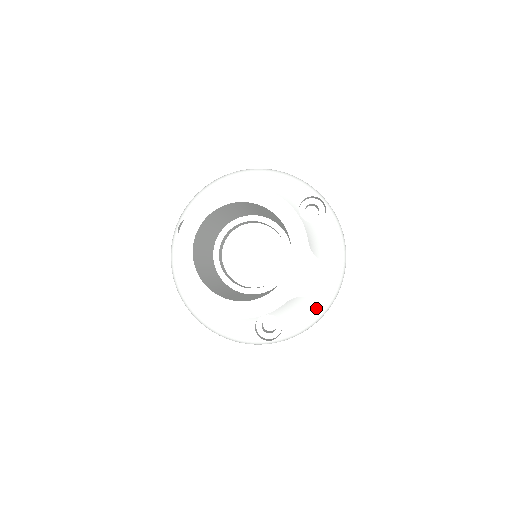
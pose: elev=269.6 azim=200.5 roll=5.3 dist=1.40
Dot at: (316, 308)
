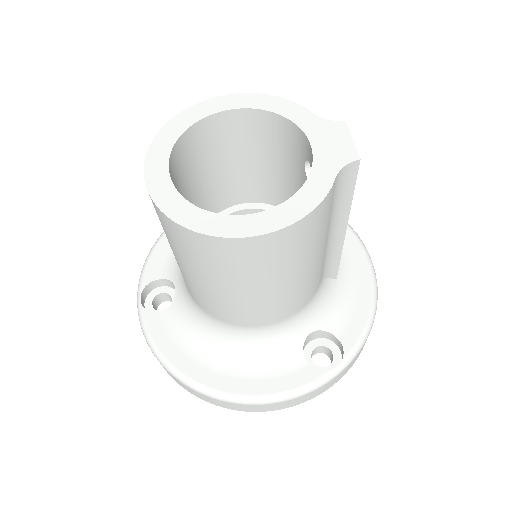
Dot at: (363, 296)
